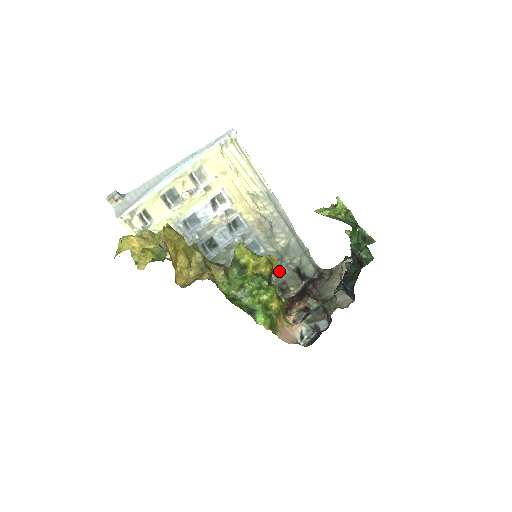
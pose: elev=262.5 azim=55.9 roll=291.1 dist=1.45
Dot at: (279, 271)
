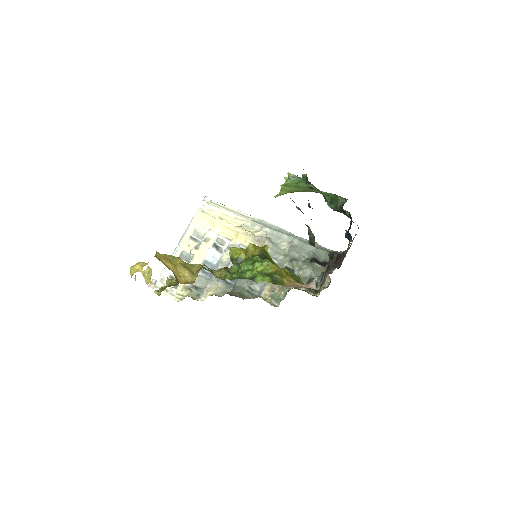
Dot at: (300, 270)
